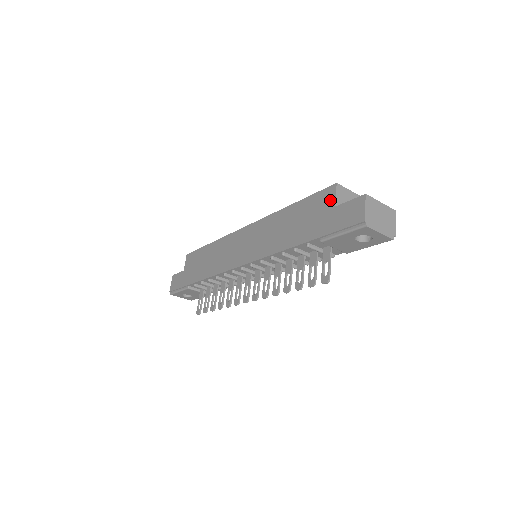
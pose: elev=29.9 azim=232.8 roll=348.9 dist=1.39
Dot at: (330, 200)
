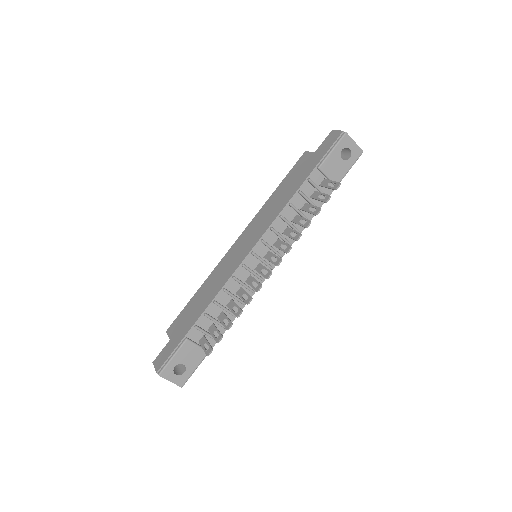
Dot at: (308, 156)
